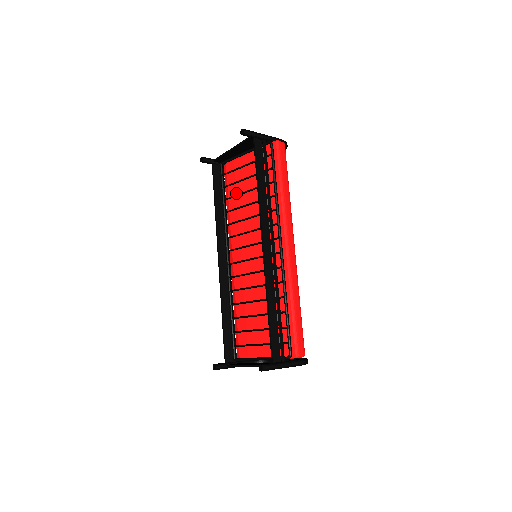
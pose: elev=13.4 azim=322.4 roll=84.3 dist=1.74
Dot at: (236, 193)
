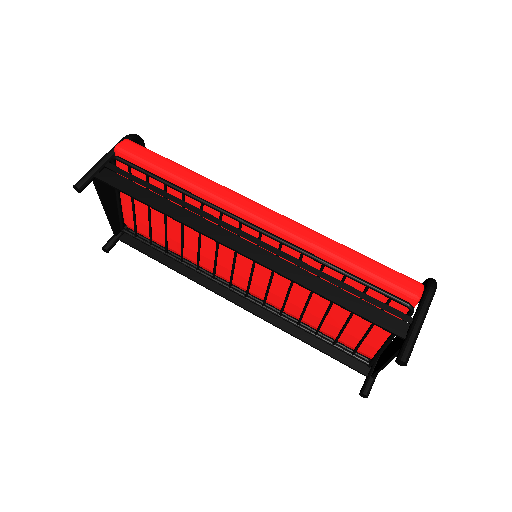
Dot at: (163, 235)
